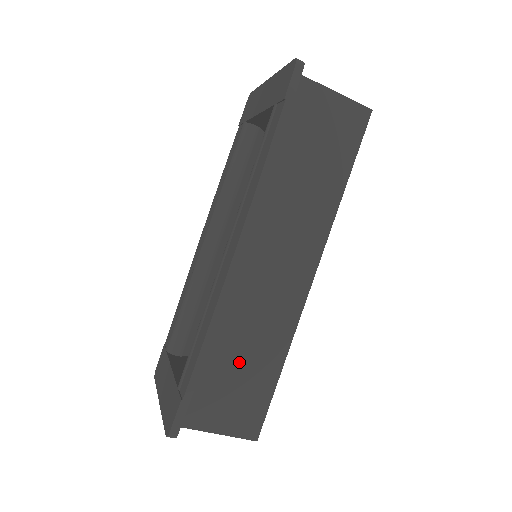
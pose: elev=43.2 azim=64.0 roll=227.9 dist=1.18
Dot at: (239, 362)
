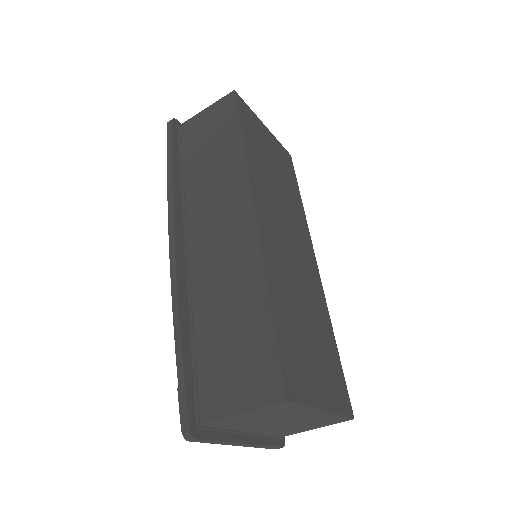
Dot at: (226, 327)
